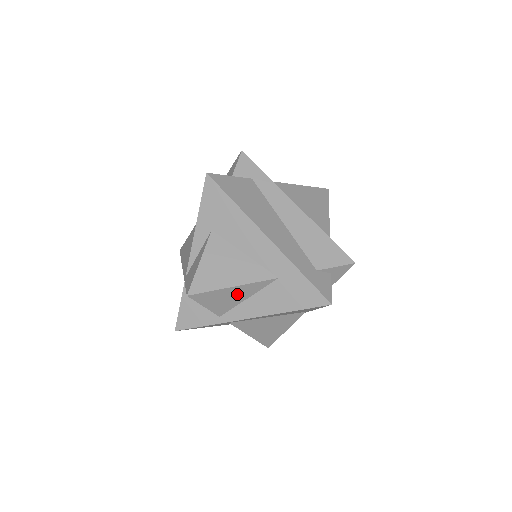
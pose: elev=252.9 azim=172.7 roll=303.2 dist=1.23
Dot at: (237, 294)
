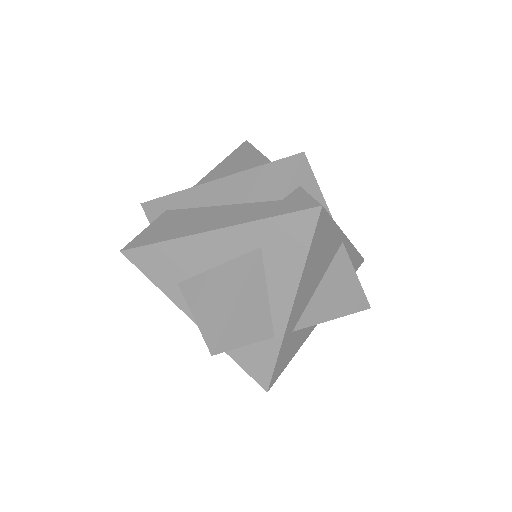
Dot at: (252, 303)
